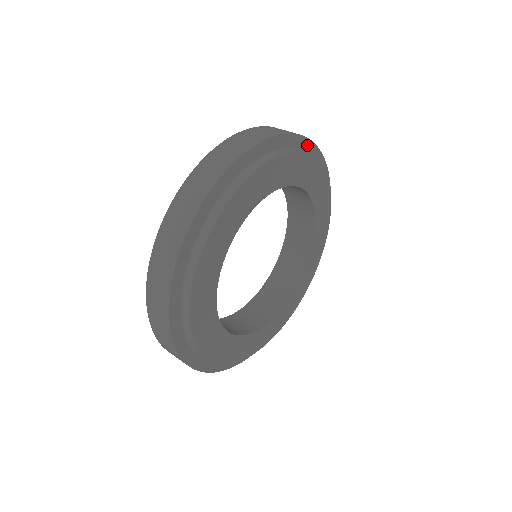
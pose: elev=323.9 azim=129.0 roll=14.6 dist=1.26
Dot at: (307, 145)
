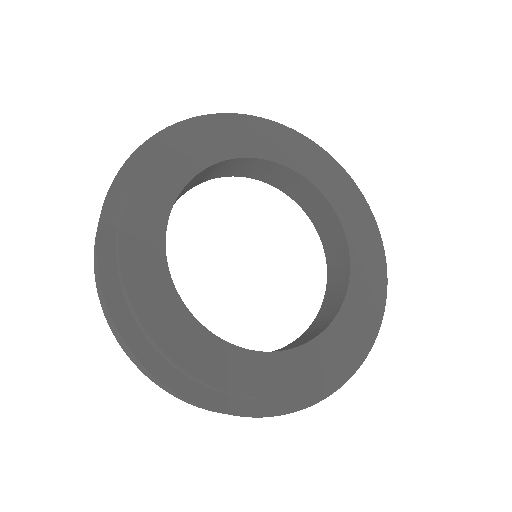
Dot at: occluded
